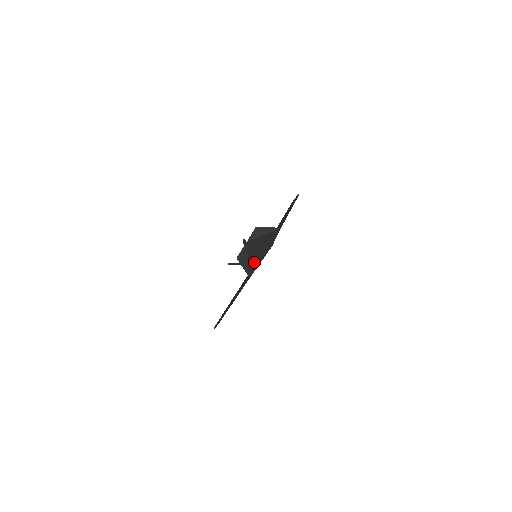
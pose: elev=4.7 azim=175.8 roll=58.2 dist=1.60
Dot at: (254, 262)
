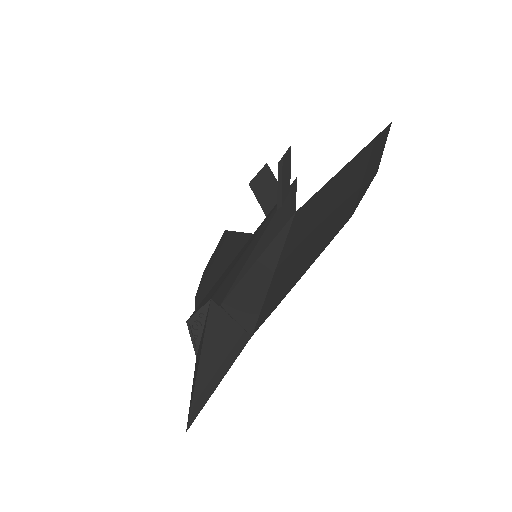
Dot at: (196, 362)
